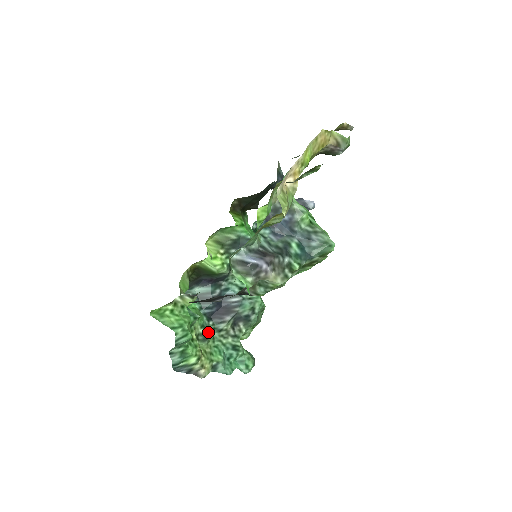
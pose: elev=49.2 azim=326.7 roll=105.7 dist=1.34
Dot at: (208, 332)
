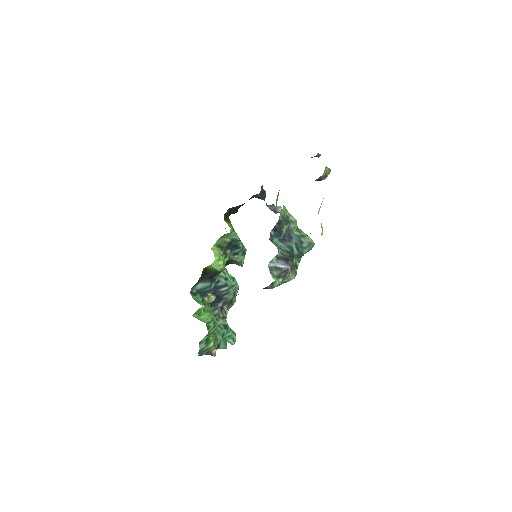
Dot at: occluded
